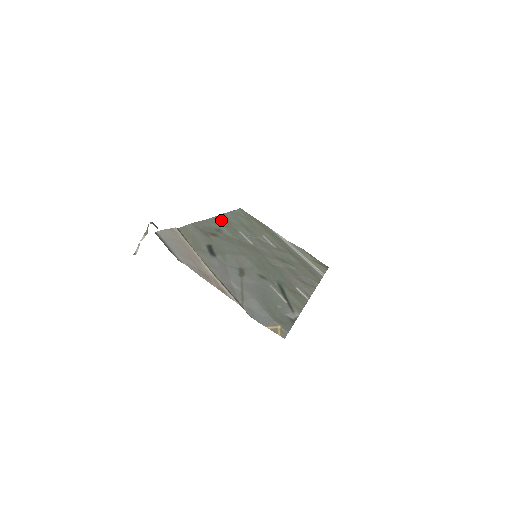
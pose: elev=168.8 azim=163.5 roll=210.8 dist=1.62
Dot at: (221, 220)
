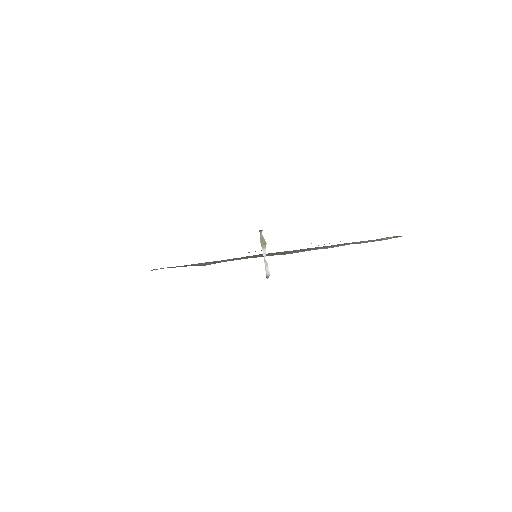
Dot at: occluded
